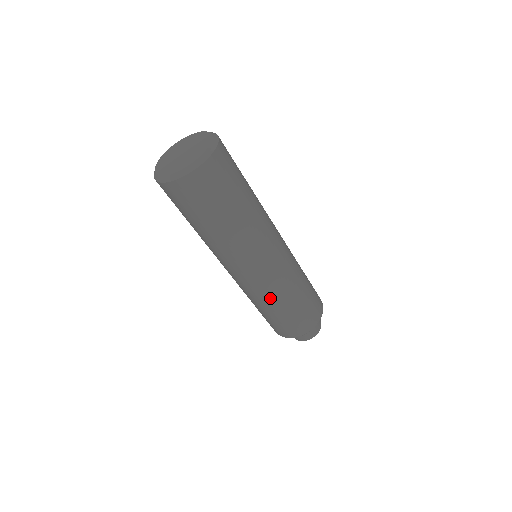
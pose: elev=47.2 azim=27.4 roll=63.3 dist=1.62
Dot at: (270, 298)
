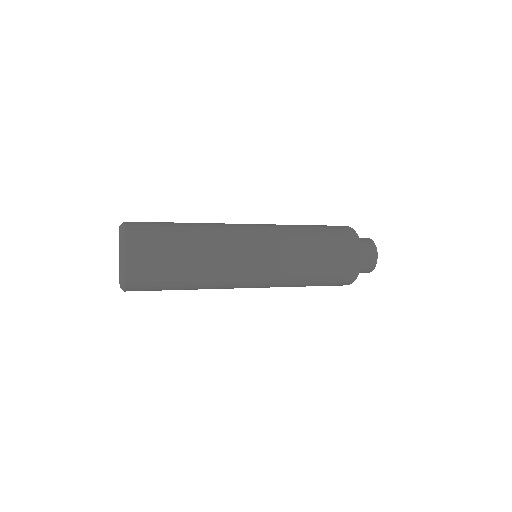
Dot at: occluded
